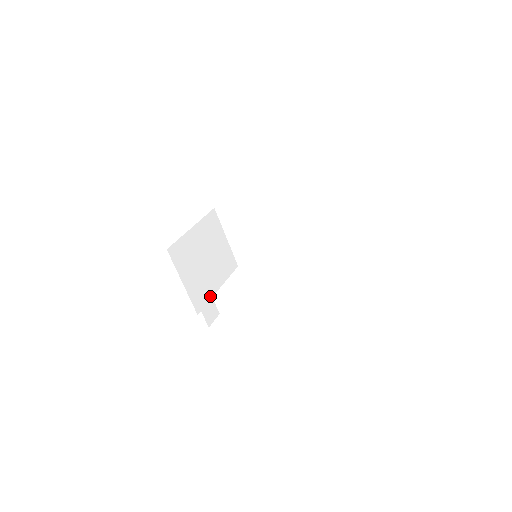
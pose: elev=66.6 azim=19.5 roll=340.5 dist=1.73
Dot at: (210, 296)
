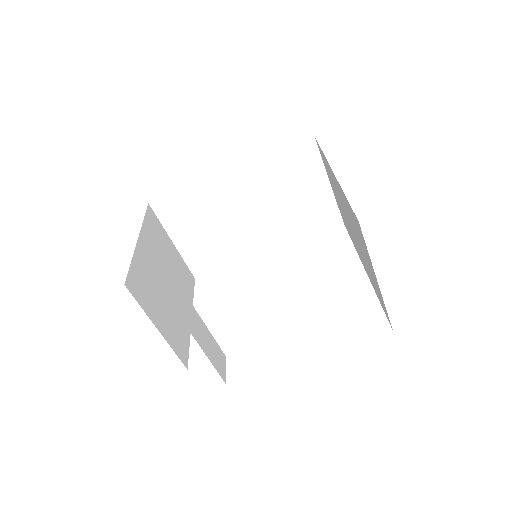
Dot at: (211, 336)
